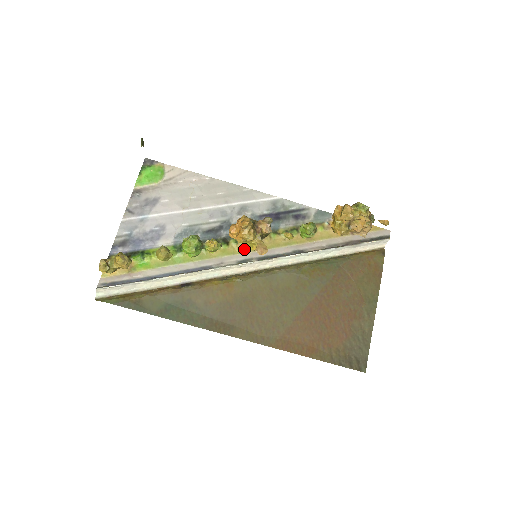
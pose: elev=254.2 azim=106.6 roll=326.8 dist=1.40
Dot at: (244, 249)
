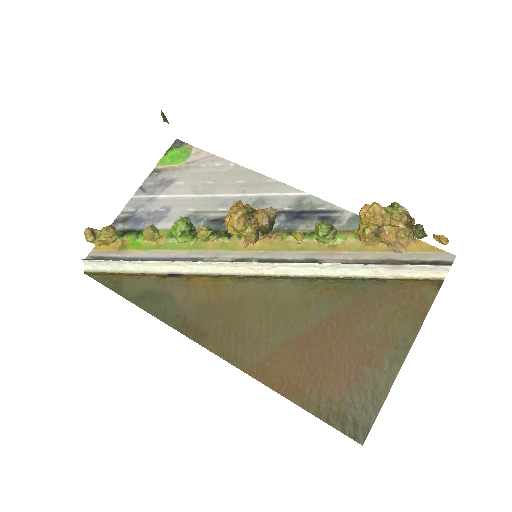
Dot at: occluded
